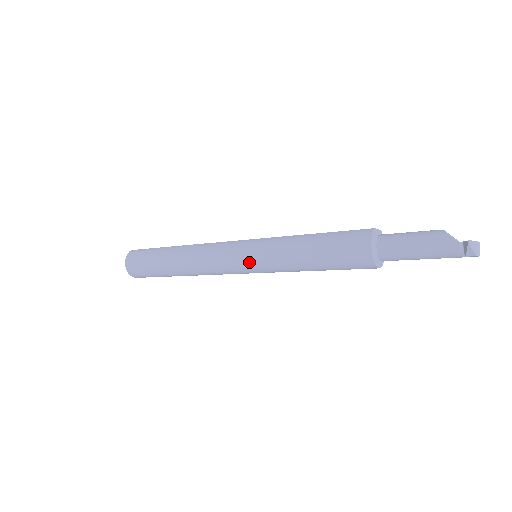
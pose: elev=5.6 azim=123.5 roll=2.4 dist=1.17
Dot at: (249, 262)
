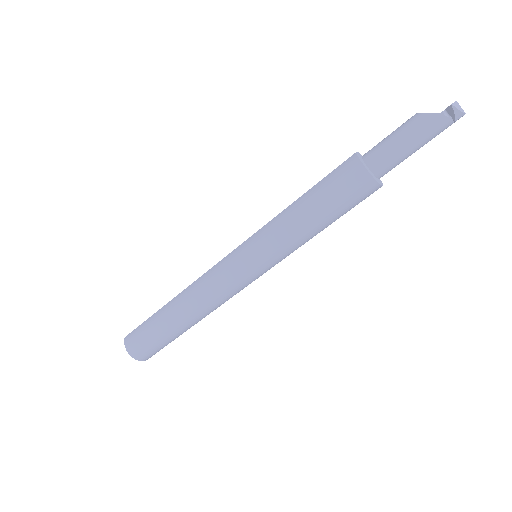
Dot at: (256, 264)
